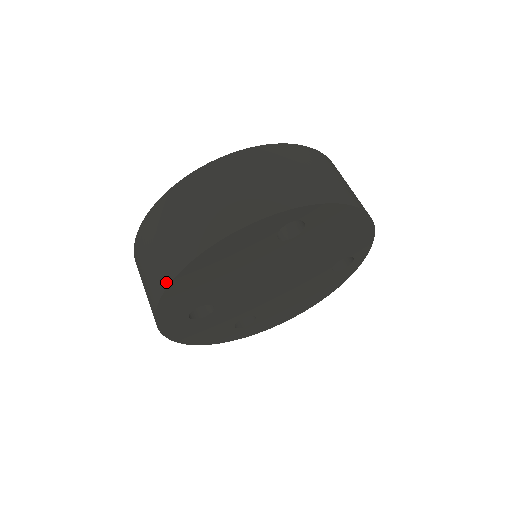
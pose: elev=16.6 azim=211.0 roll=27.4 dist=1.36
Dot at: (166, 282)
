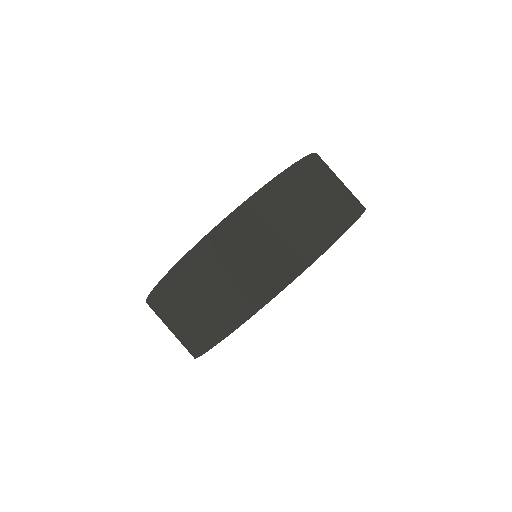
Dot at: (228, 330)
